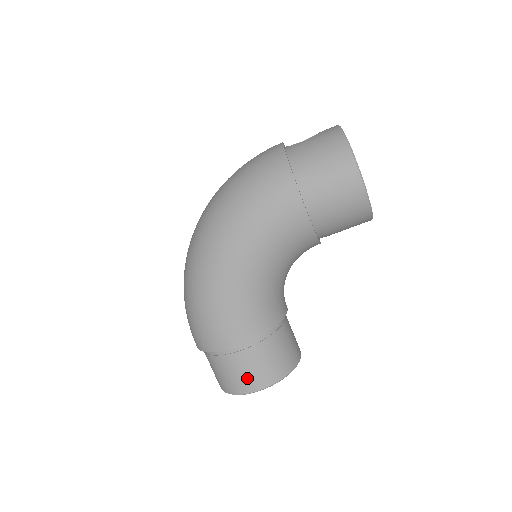
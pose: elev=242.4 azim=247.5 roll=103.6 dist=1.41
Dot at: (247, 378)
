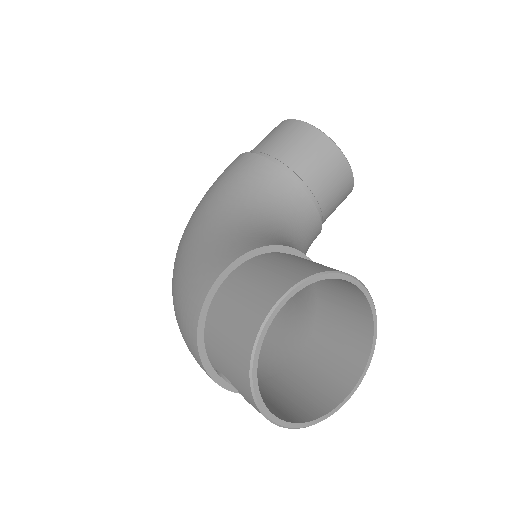
Dot at: (257, 295)
